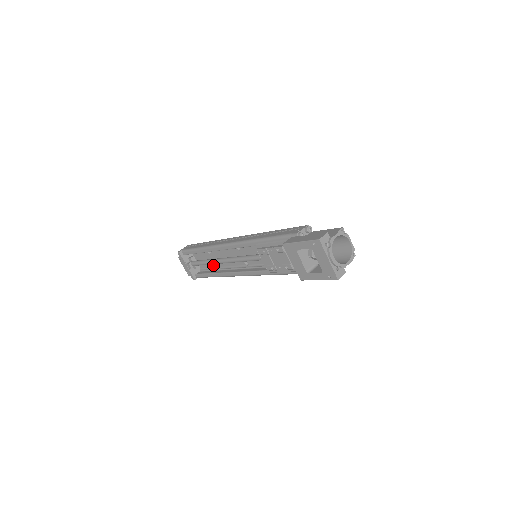
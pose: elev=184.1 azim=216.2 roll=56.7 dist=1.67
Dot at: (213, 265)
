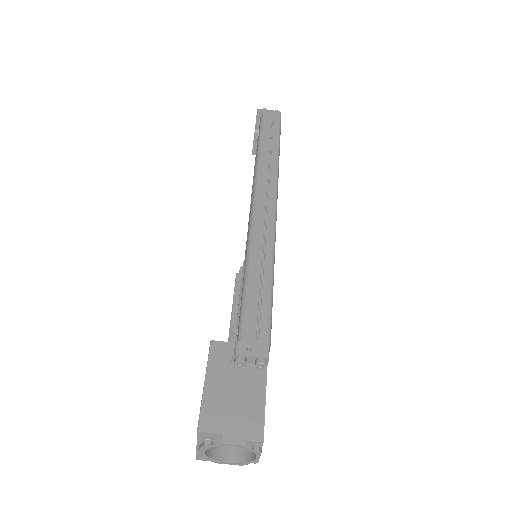
Dot at: occluded
